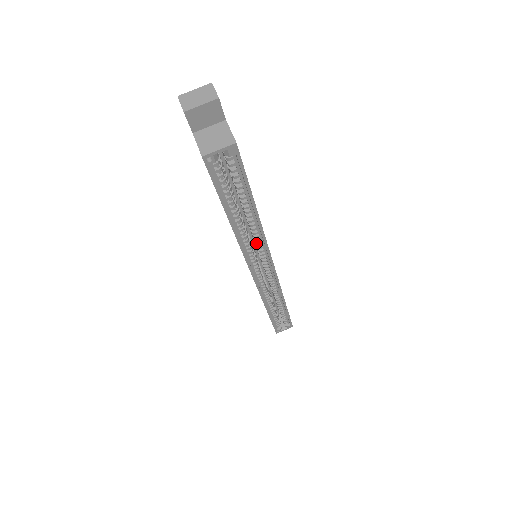
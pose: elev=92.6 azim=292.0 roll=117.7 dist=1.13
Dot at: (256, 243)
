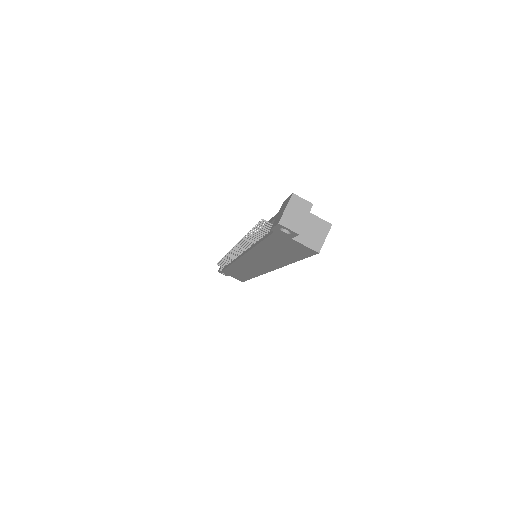
Dot at: occluded
